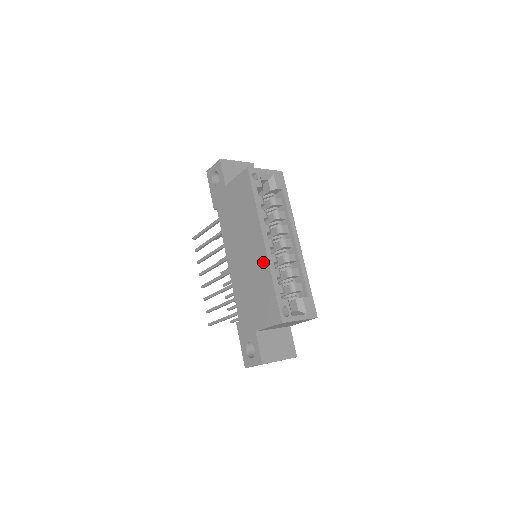
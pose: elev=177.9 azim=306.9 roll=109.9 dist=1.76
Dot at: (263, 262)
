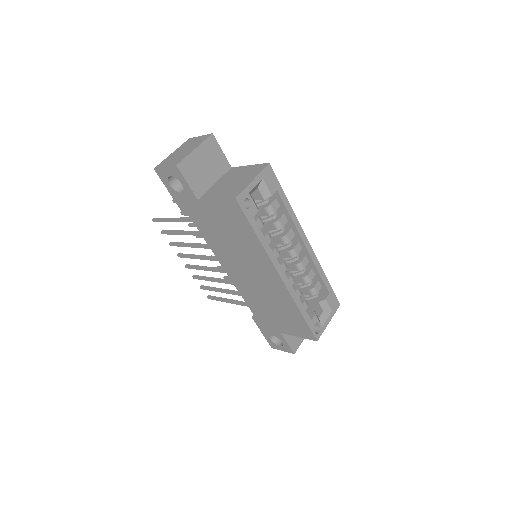
Dot at: (283, 293)
